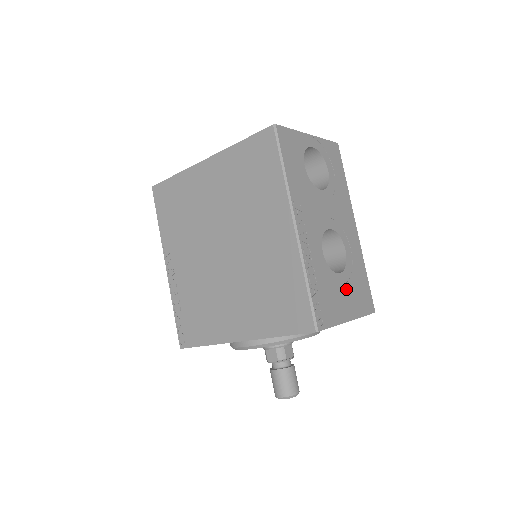
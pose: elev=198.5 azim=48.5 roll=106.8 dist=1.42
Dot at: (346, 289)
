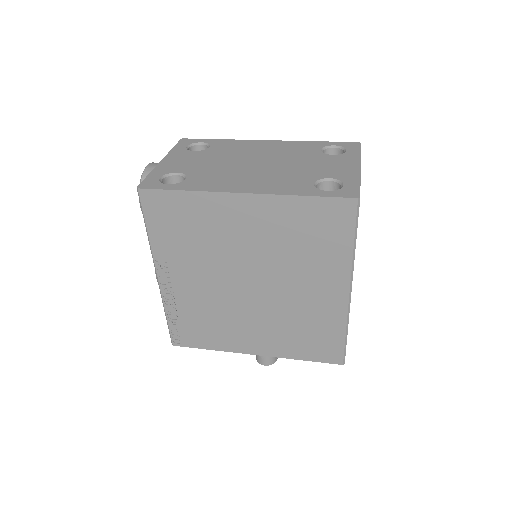
Dot at: occluded
